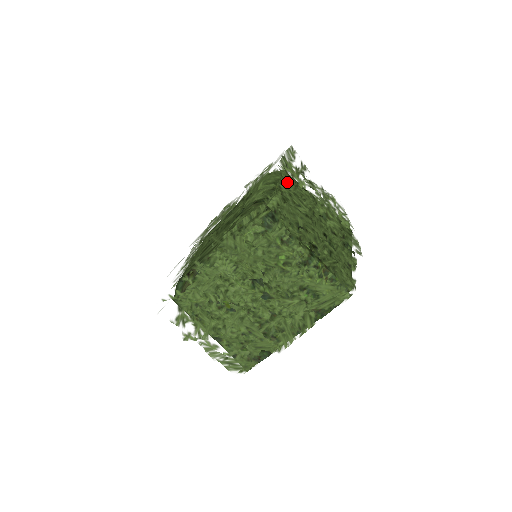
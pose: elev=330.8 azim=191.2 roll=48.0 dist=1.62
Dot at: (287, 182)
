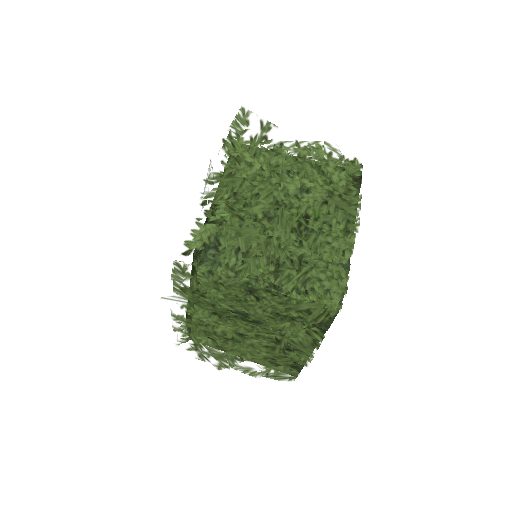
Dot at: (228, 183)
